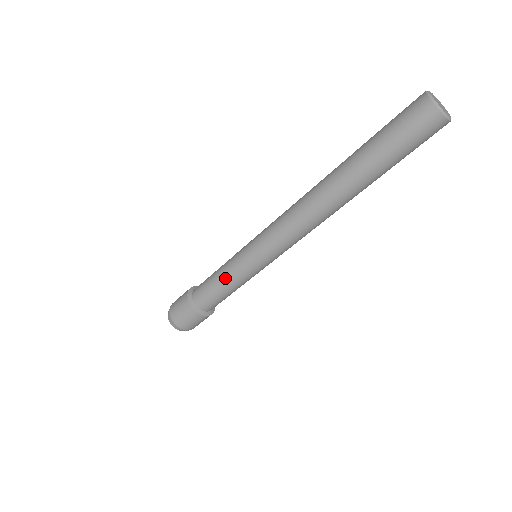
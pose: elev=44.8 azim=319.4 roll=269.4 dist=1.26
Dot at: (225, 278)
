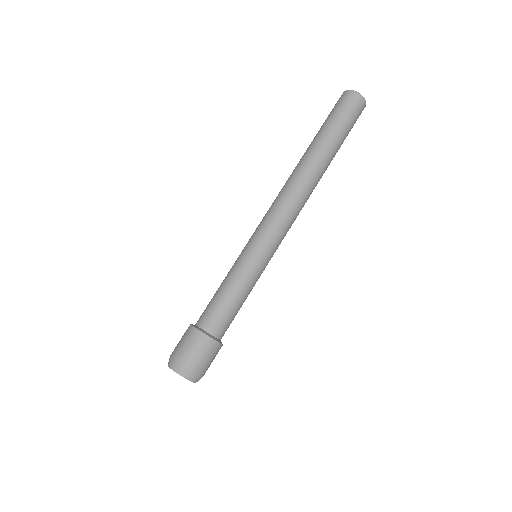
Dot at: (227, 278)
